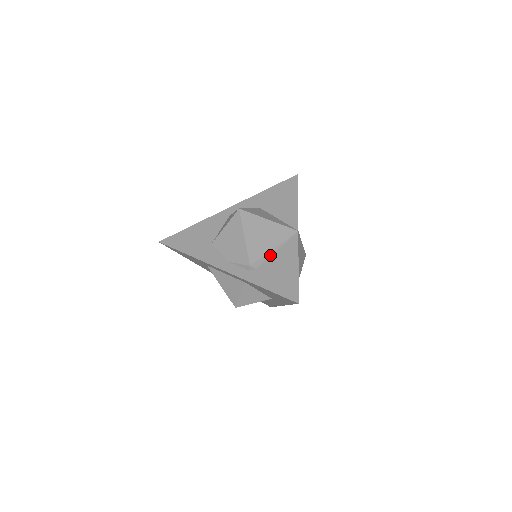
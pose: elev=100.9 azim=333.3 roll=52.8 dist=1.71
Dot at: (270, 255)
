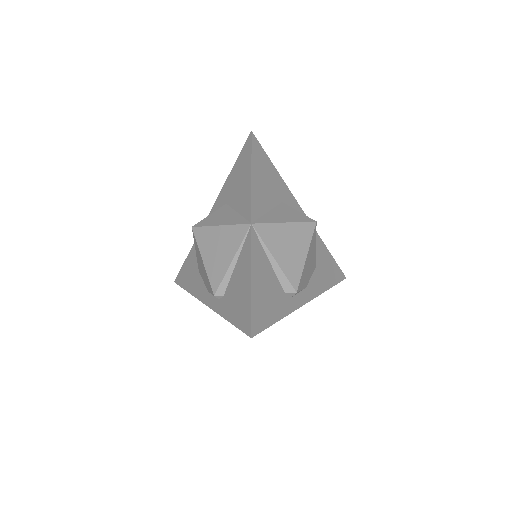
Dot at: (232, 271)
